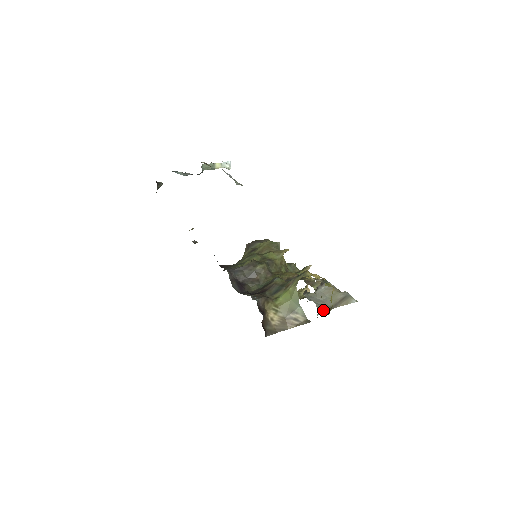
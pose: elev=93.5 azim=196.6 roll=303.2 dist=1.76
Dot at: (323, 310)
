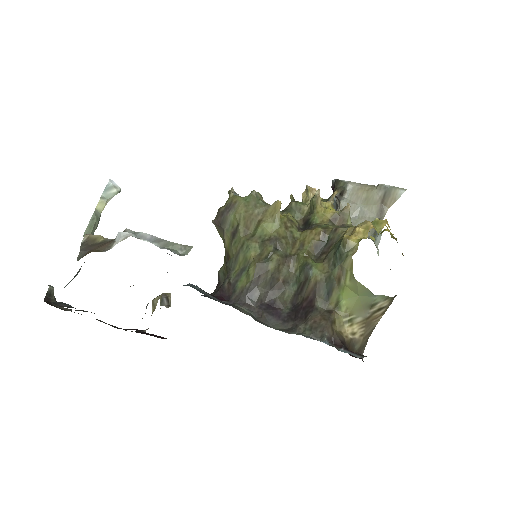
Dot at: (375, 235)
